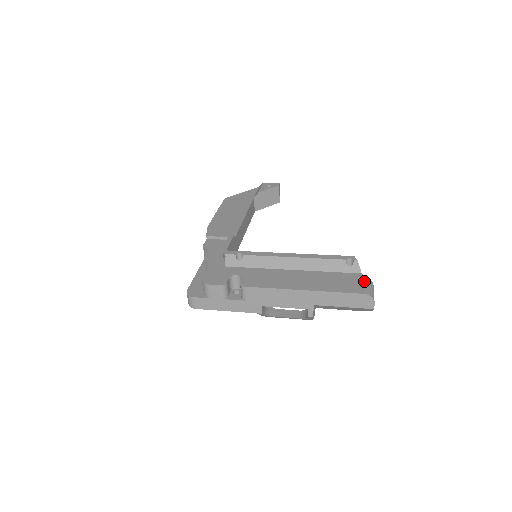
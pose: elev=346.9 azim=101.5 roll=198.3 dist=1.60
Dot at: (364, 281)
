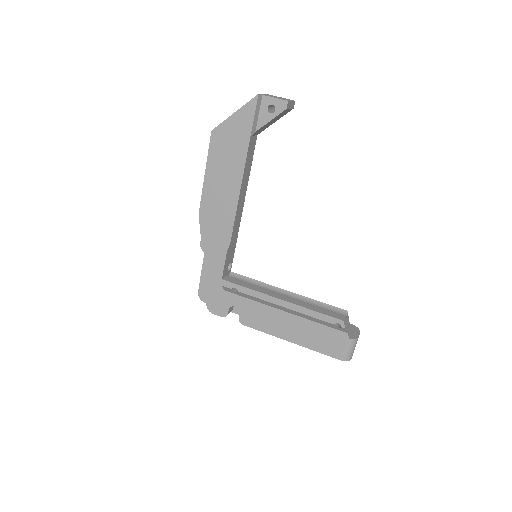
Dot at: (346, 345)
